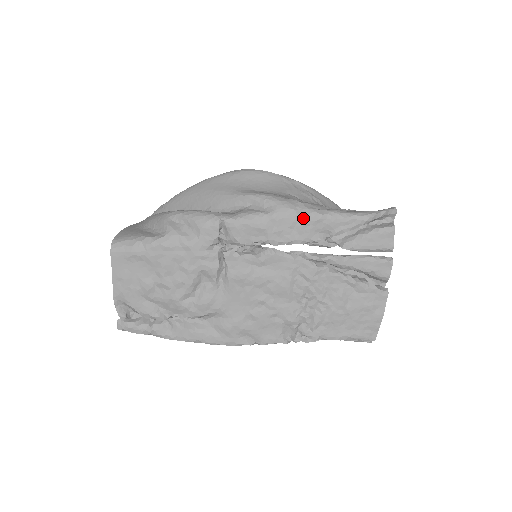
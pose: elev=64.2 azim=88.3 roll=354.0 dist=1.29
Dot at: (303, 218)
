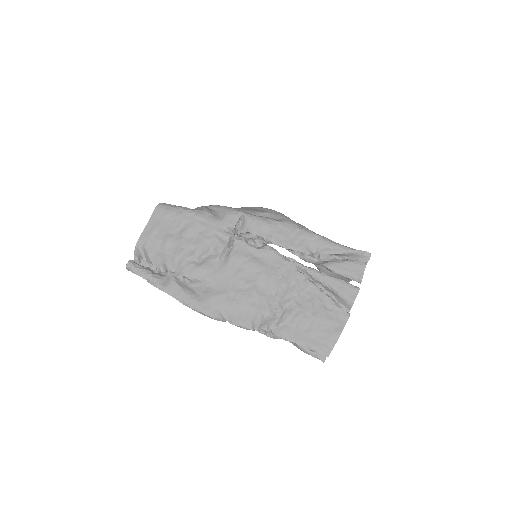
Dot at: (302, 232)
